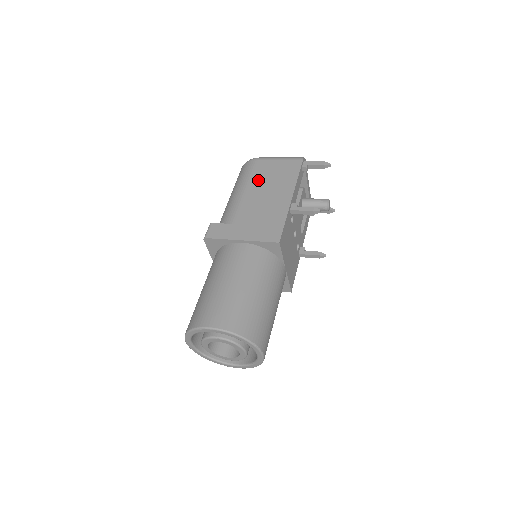
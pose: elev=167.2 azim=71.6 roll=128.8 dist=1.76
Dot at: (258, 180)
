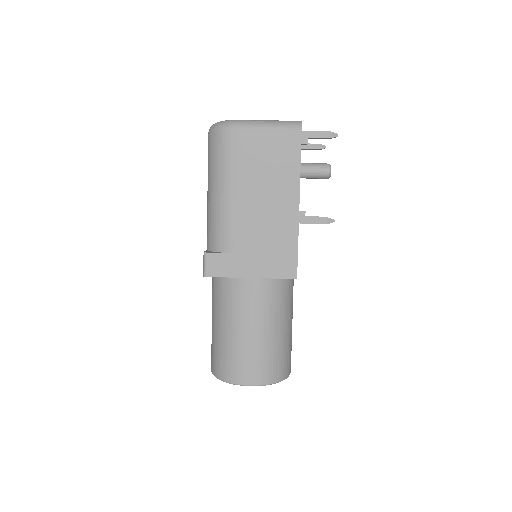
Dot at: (248, 174)
